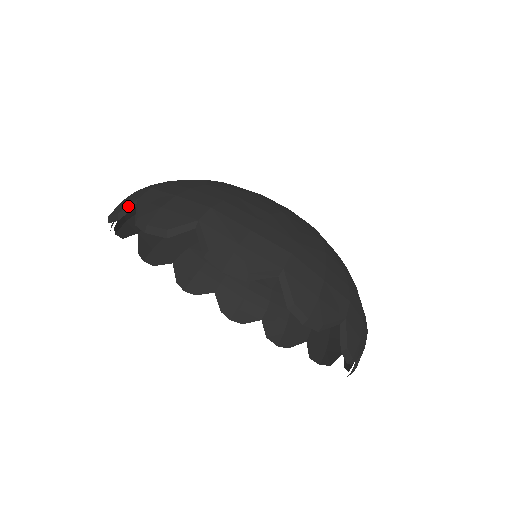
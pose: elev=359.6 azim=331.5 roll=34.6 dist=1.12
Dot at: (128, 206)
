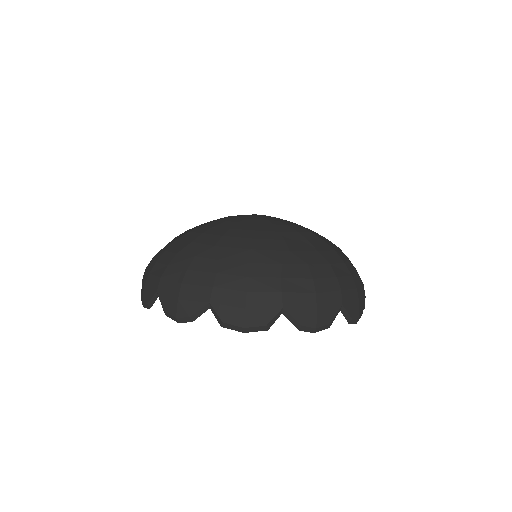
Dot at: (275, 317)
